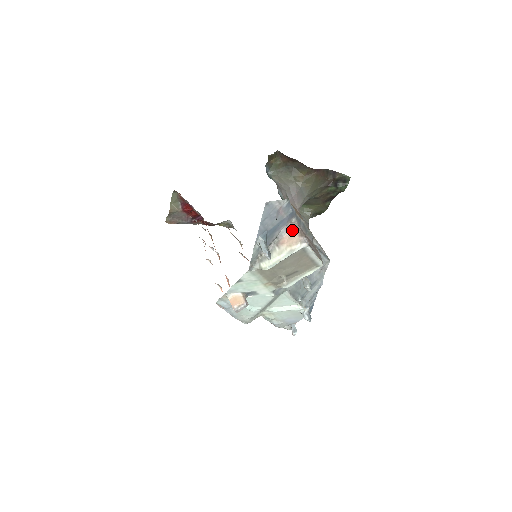
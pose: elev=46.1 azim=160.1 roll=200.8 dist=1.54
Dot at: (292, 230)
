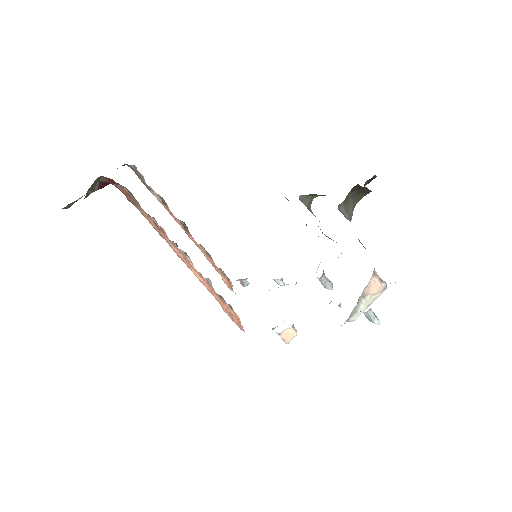
Dot at: (374, 277)
